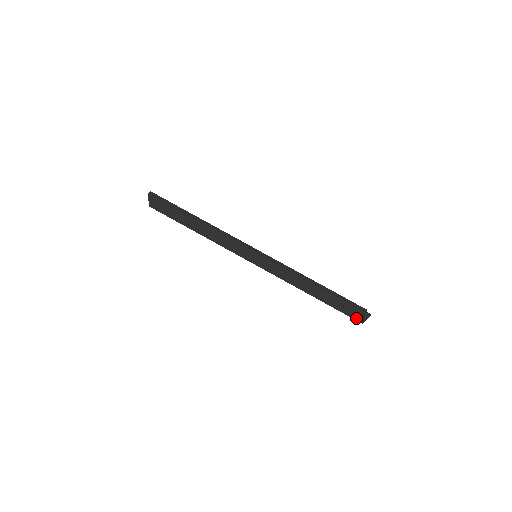
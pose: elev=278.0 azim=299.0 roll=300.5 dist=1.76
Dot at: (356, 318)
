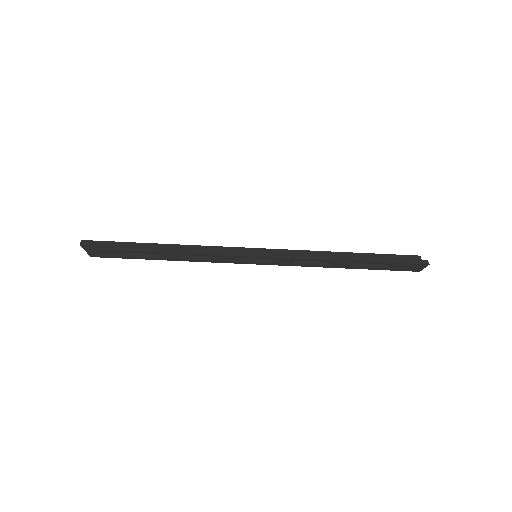
Dot at: (410, 270)
